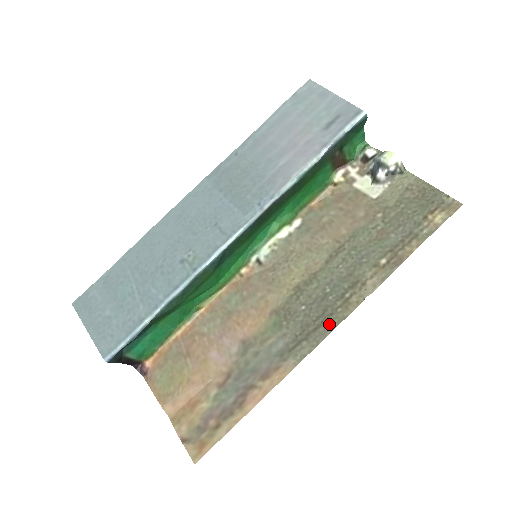
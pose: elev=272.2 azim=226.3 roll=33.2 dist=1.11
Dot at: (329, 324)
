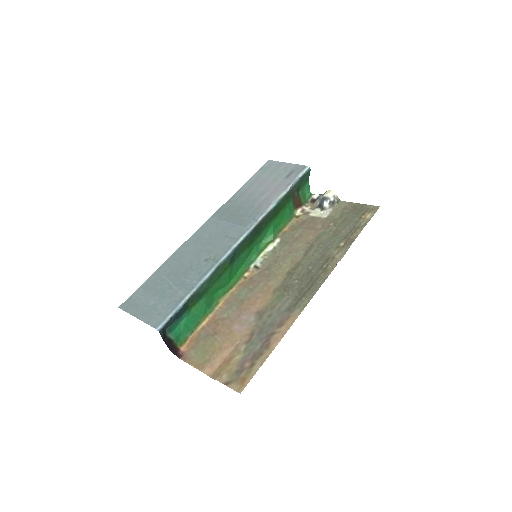
Dot at: (317, 284)
